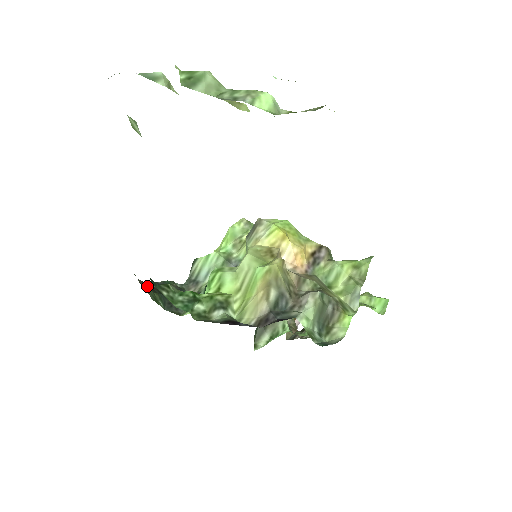
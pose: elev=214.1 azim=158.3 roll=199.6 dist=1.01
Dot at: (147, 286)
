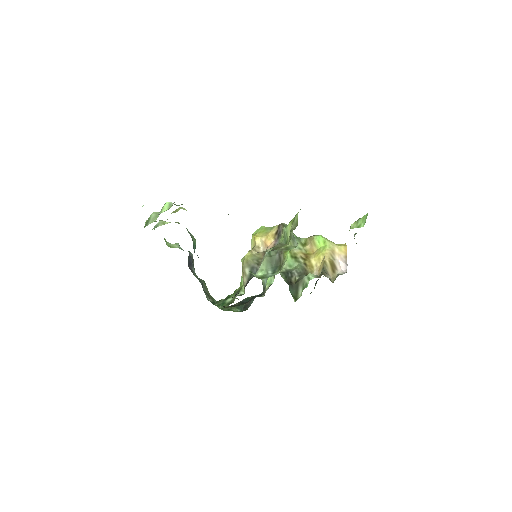
Dot at: (230, 306)
